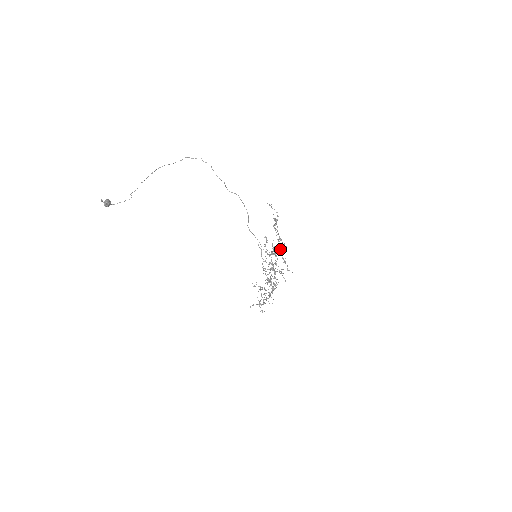
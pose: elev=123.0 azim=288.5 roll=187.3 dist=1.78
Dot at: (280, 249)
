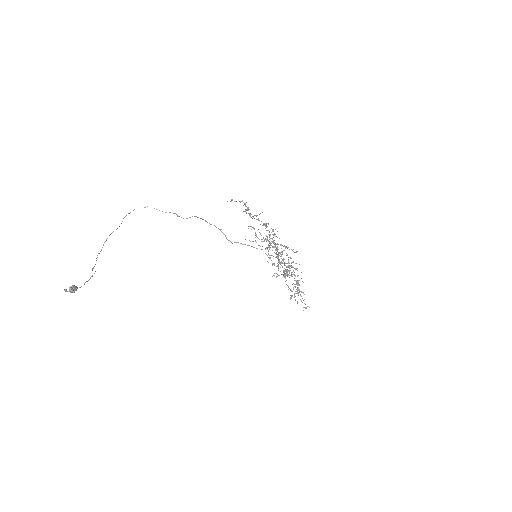
Dot at: (272, 238)
